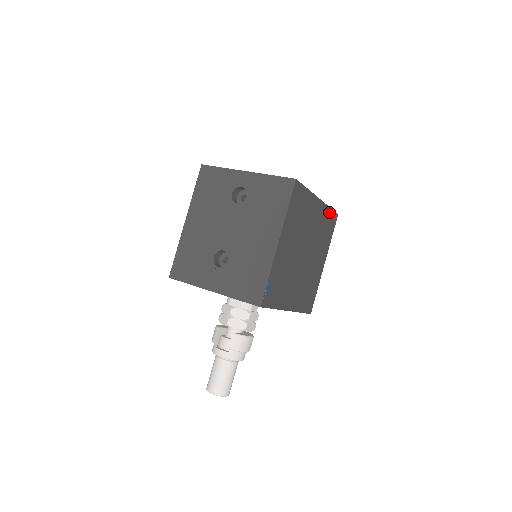
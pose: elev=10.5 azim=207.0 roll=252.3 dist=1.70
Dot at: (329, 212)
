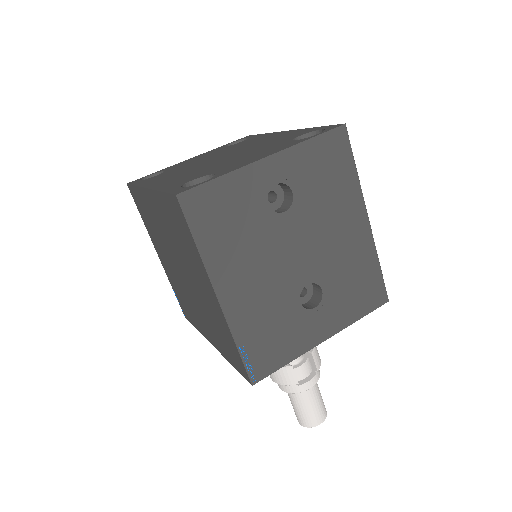
Dot at: occluded
